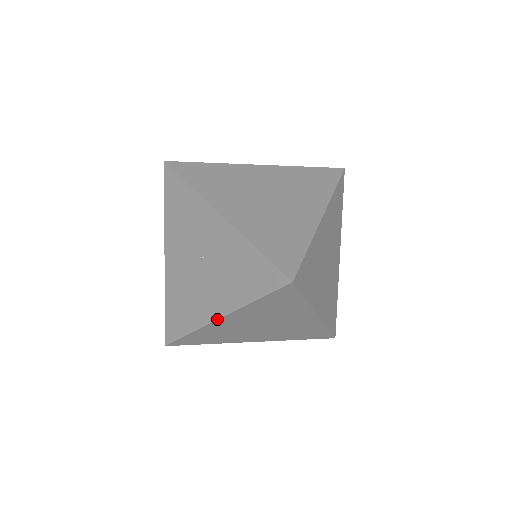
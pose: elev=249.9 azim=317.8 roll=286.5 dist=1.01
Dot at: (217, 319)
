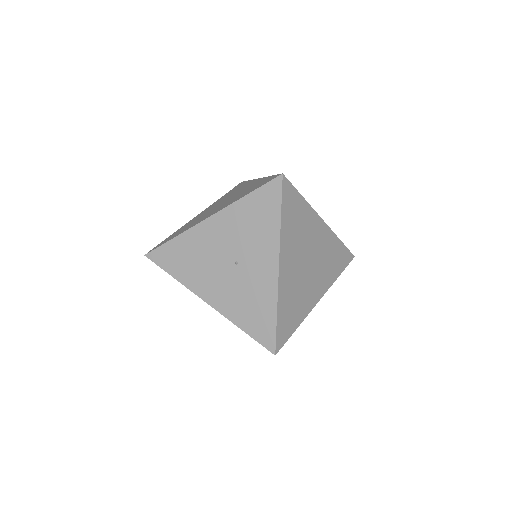
Dot at: (205, 301)
